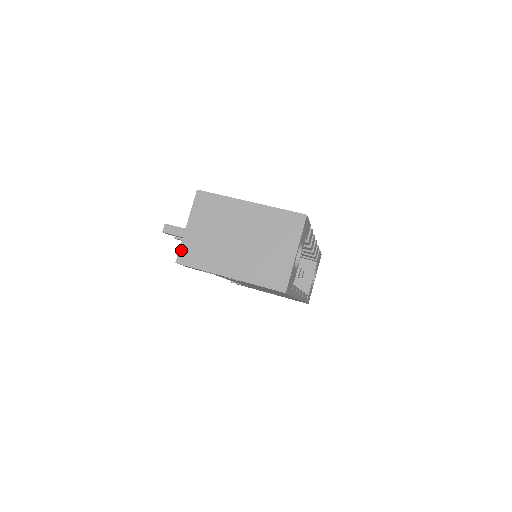
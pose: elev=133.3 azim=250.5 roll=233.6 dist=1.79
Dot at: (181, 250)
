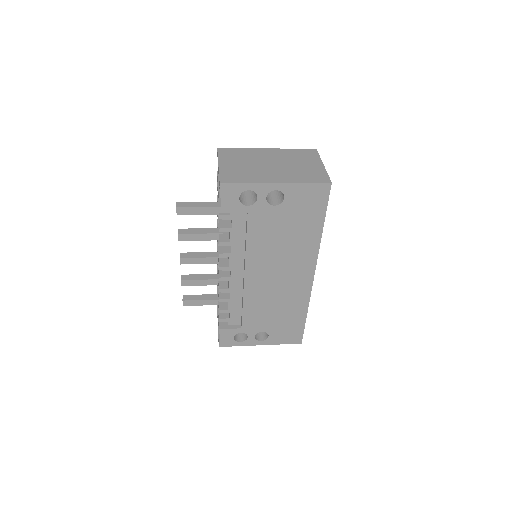
Dot at: (221, 176)
